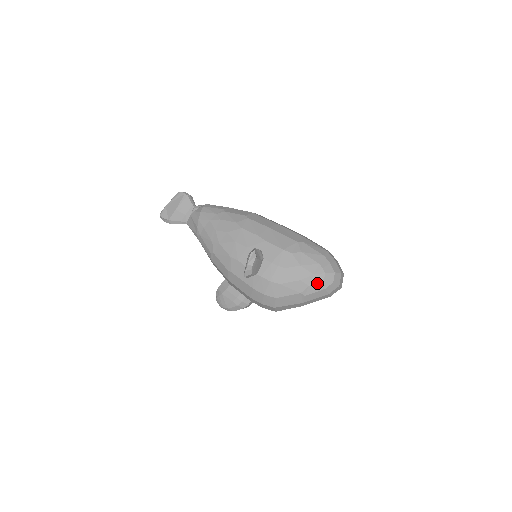
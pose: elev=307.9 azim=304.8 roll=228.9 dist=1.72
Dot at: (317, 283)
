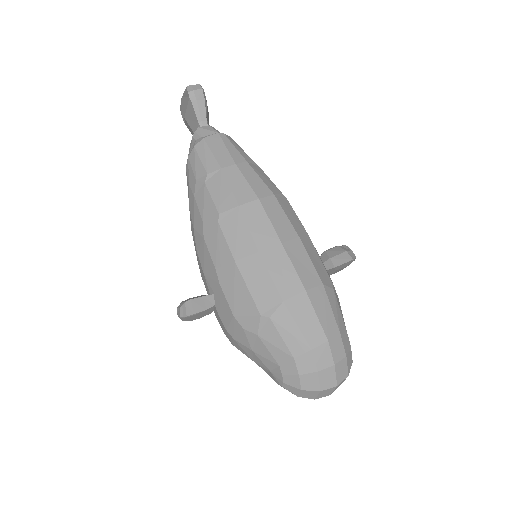
Dot at: (275, 381)
